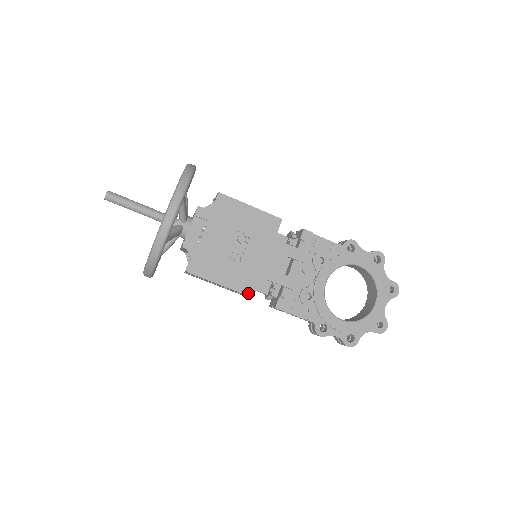
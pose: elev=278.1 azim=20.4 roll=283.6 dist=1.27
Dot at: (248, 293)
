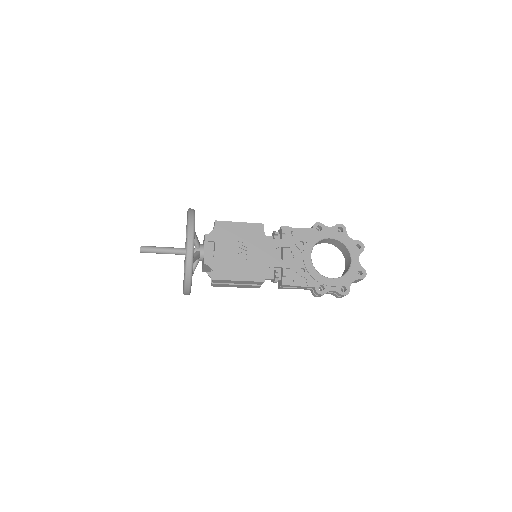
Dot at: (260, 280)
